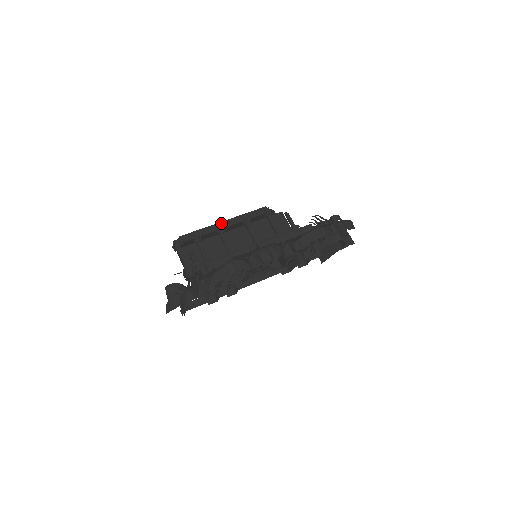
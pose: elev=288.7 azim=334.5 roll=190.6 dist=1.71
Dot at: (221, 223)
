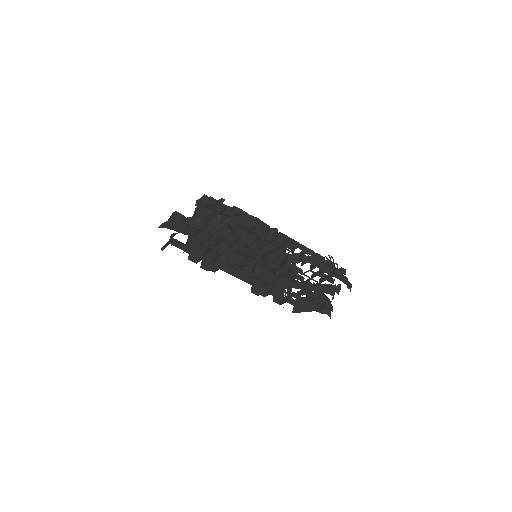
Dot at: occluded
